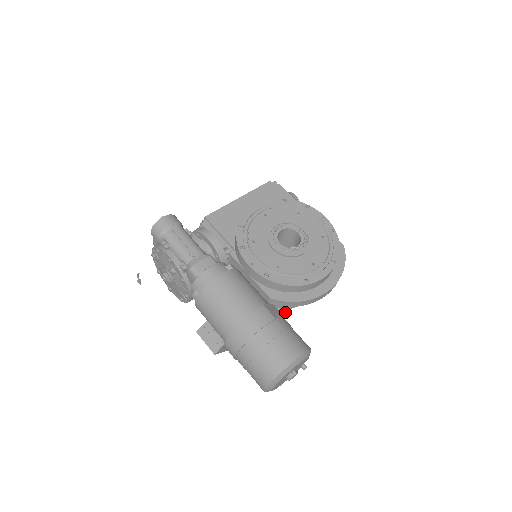
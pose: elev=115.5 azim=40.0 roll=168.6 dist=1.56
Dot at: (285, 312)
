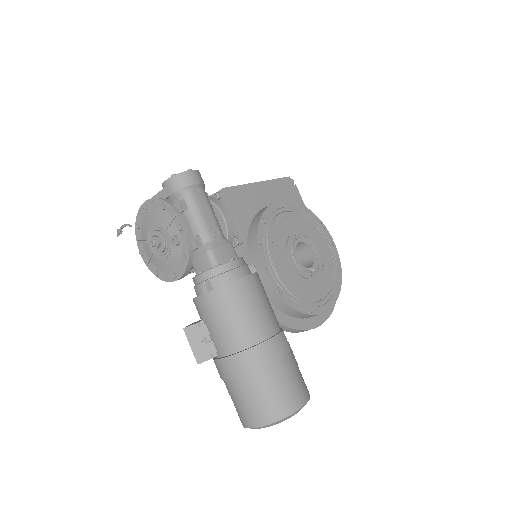
Dot at: occluded
